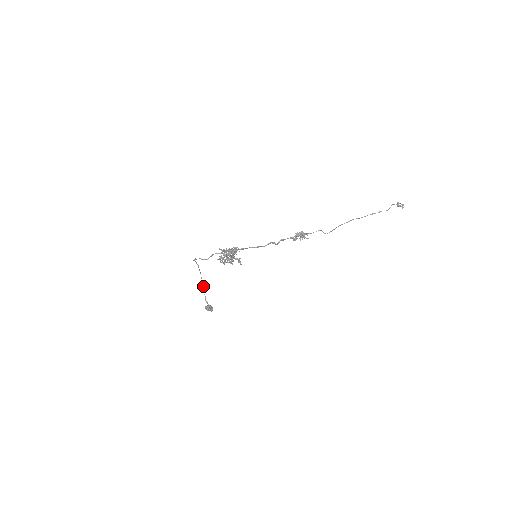
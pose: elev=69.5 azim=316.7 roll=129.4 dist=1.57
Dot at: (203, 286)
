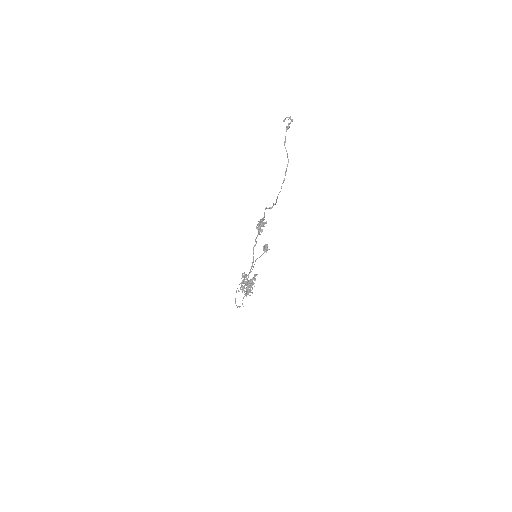
Dot at: (251, 271)
